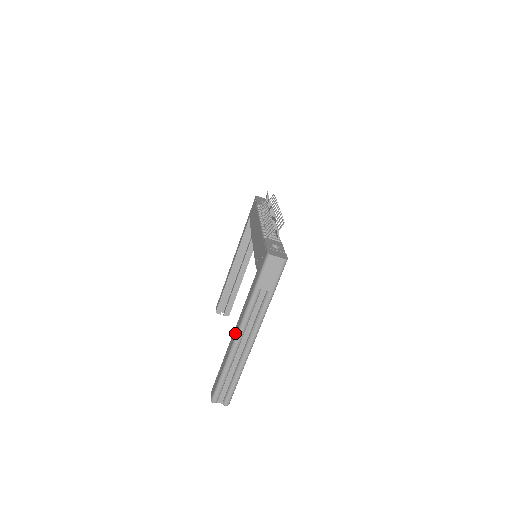
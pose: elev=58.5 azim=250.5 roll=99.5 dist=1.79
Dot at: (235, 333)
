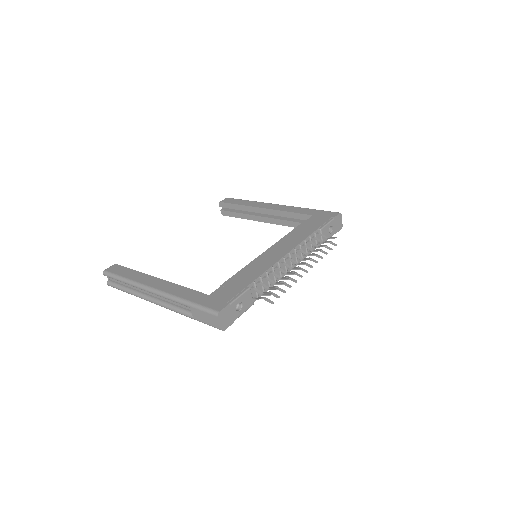
Dot at: (154, 284)
